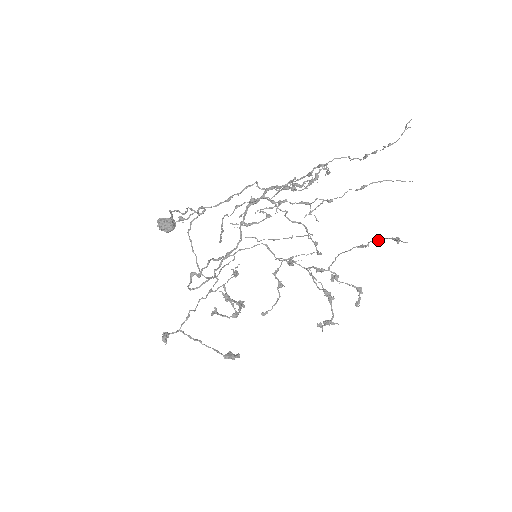
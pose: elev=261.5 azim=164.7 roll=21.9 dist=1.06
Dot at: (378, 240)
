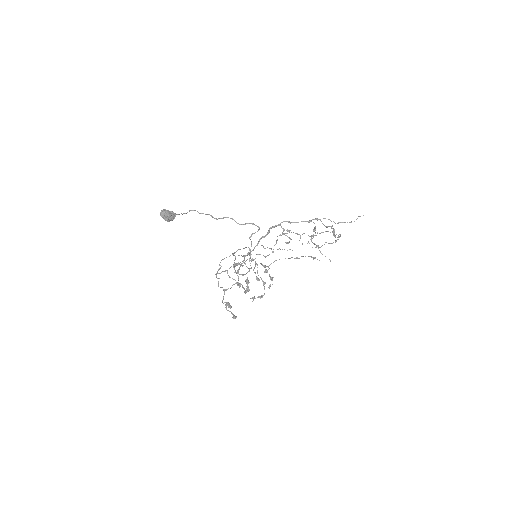
Dot at: occluded
